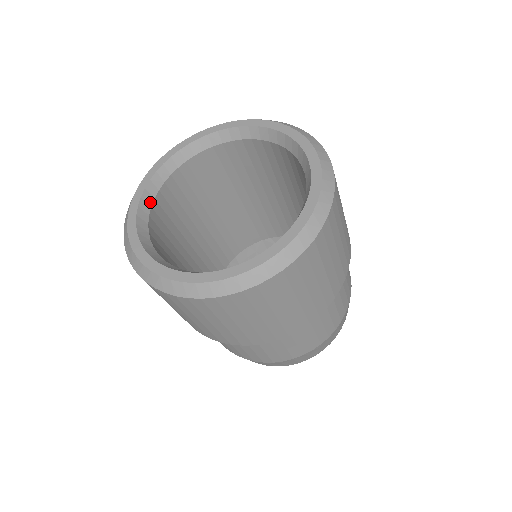
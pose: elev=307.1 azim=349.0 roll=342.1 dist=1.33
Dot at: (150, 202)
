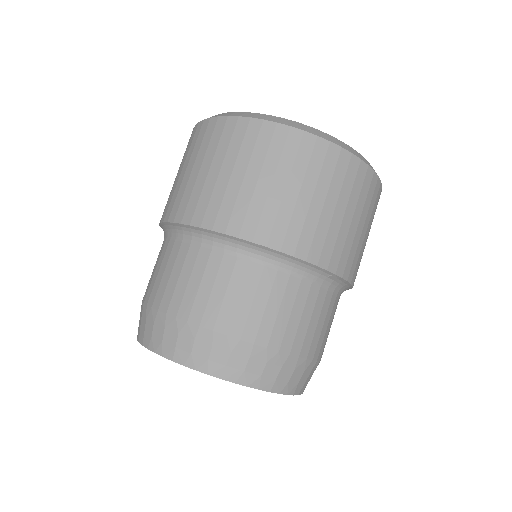
Dot at: occluded
